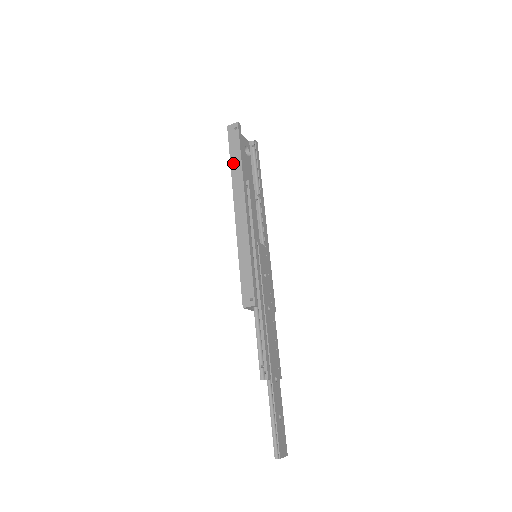
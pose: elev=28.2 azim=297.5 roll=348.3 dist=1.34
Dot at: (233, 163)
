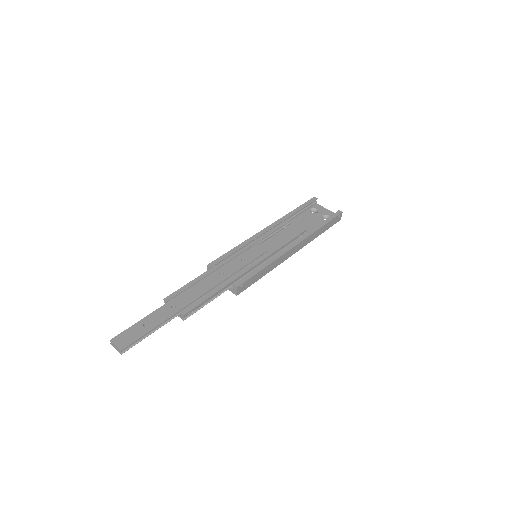
Dot at: occluded
